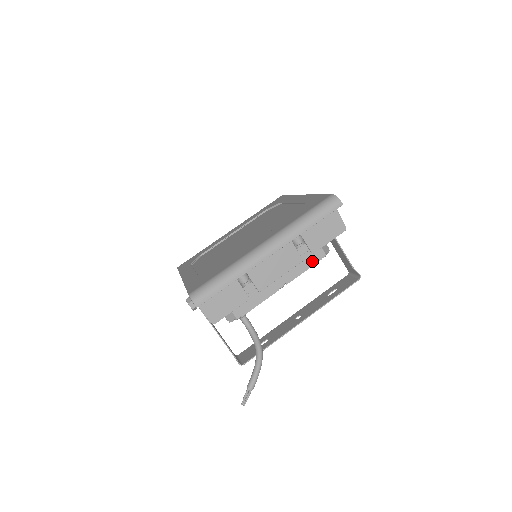
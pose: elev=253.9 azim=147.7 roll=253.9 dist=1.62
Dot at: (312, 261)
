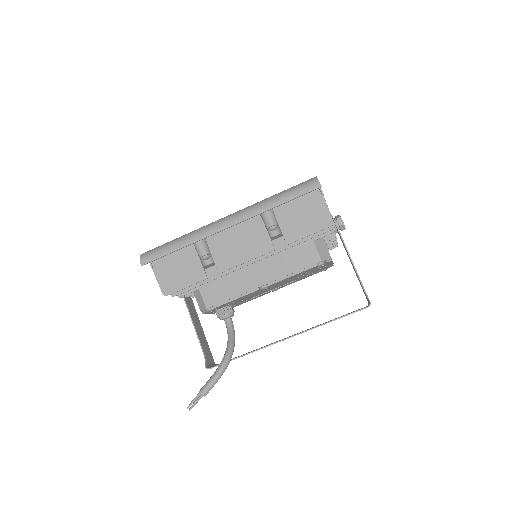
Dot at: (303, 265)
